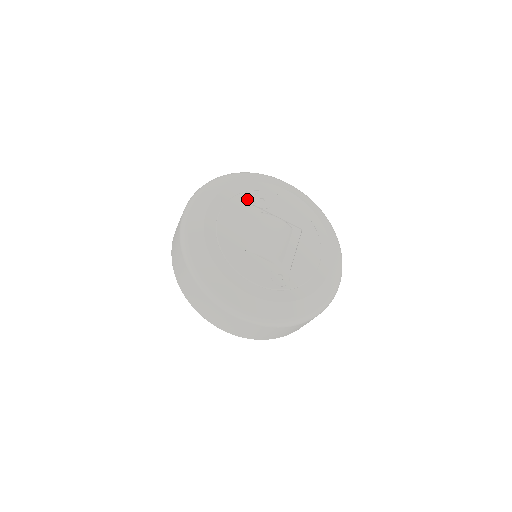
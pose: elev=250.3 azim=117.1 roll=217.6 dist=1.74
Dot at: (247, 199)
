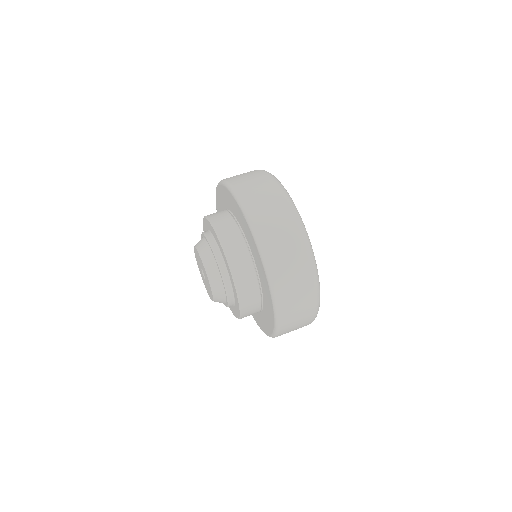
Dot at: occluded
